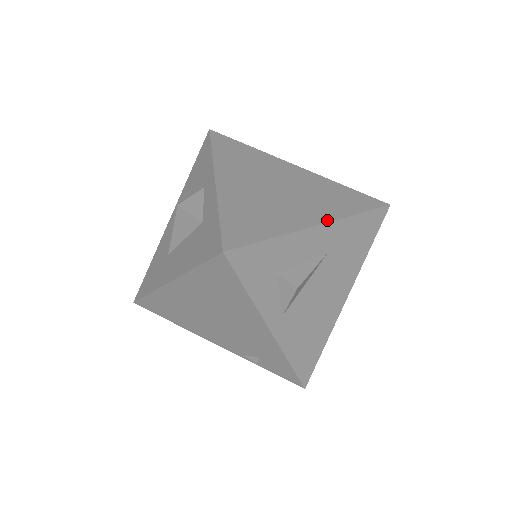
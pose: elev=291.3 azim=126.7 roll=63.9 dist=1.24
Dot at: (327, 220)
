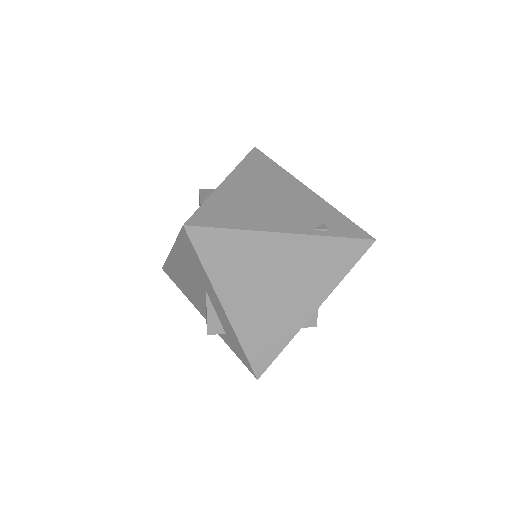
Dot at: occluded
